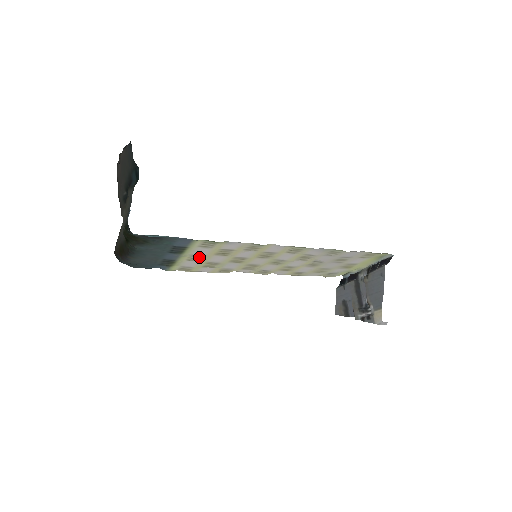
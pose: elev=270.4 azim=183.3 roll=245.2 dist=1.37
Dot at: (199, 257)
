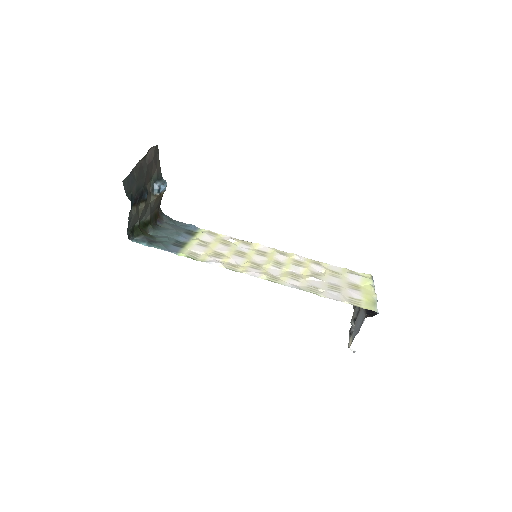
Dot at: (205, 245)
